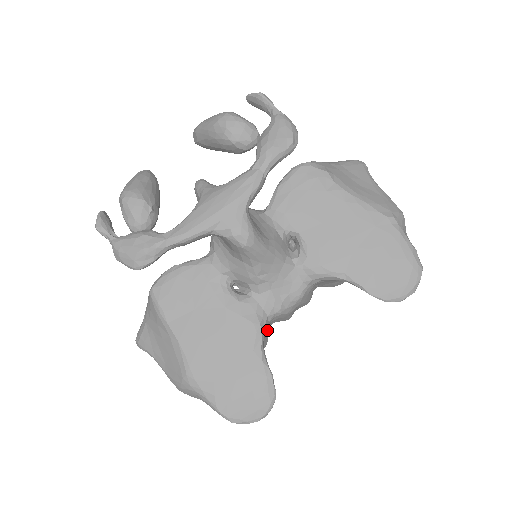
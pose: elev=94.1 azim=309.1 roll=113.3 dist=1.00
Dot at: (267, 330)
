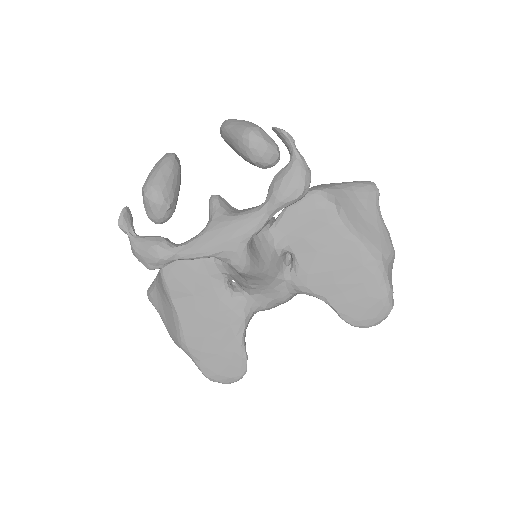
Dot at: occluded
